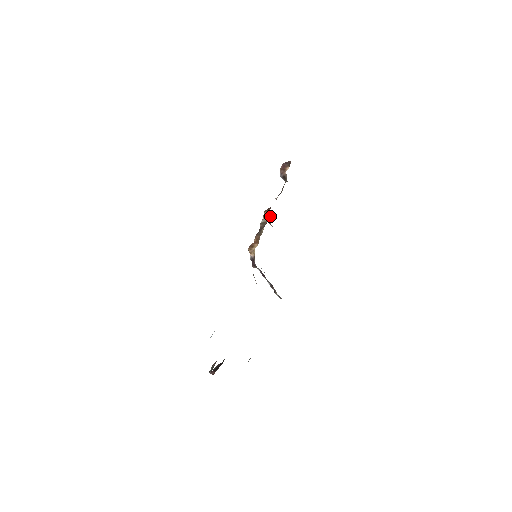
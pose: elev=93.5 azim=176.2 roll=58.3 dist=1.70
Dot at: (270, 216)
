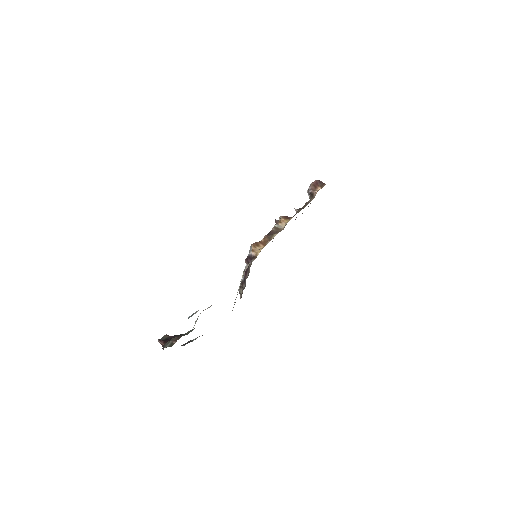
Dot at: occluded
